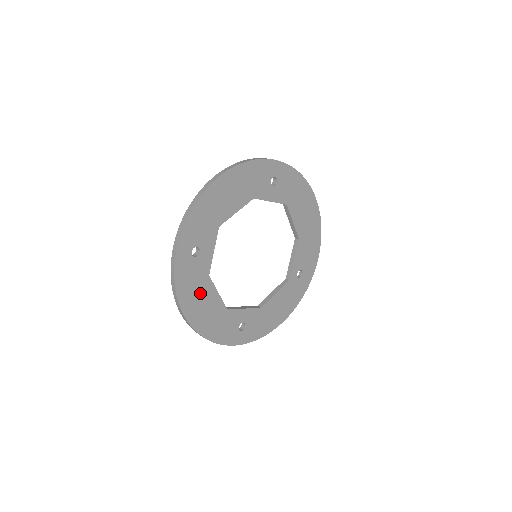
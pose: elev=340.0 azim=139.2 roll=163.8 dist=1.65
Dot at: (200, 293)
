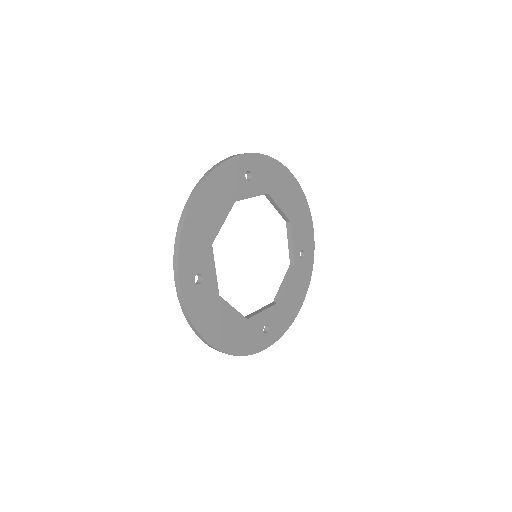
Dot at: (217, 316)
